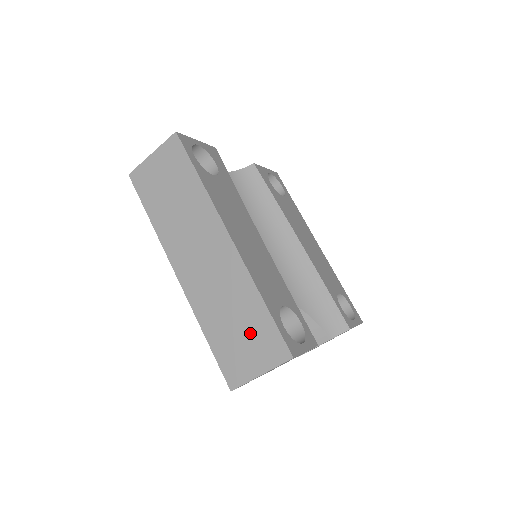
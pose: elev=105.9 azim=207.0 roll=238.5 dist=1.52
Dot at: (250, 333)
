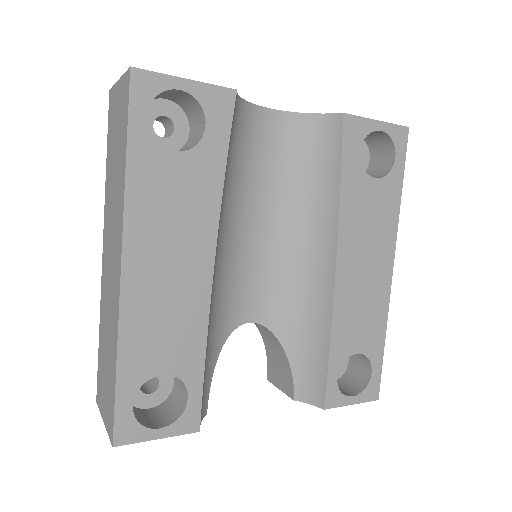
Dot at: (108, 379)
